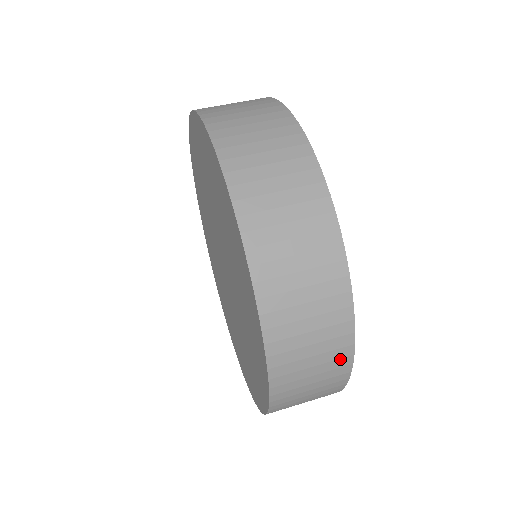
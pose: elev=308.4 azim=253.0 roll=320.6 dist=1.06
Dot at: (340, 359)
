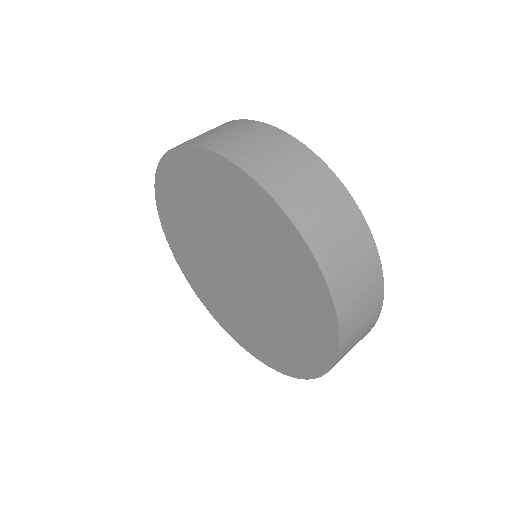
Dot at: (377, 292)
